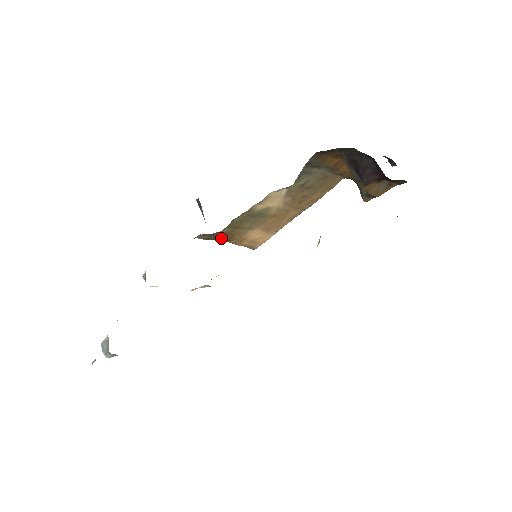
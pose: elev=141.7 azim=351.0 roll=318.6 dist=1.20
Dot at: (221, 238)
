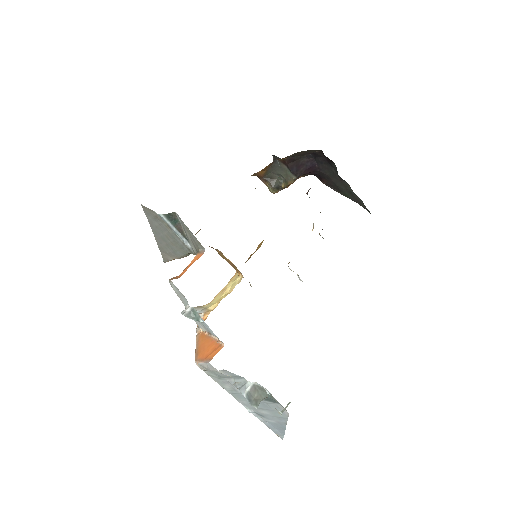
Dot at: occluded
